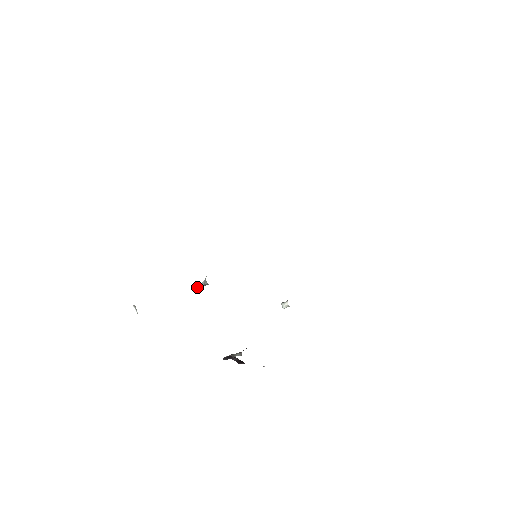
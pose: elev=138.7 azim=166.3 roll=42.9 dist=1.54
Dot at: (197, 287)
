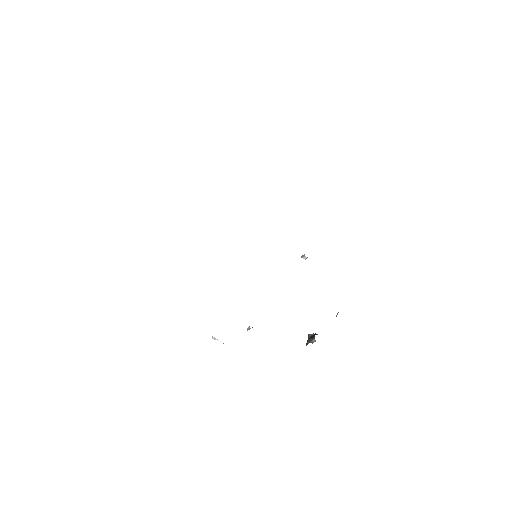
Dot at: occluded
